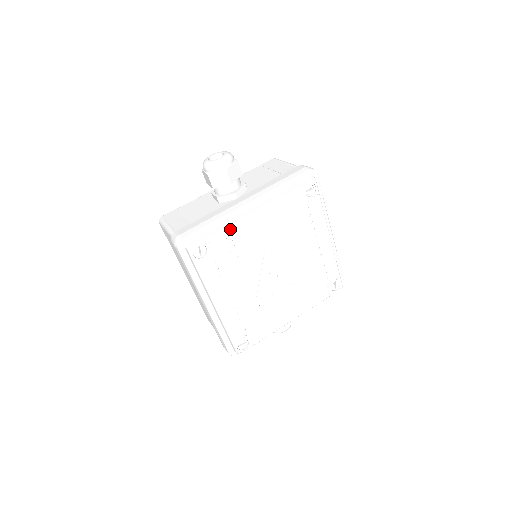
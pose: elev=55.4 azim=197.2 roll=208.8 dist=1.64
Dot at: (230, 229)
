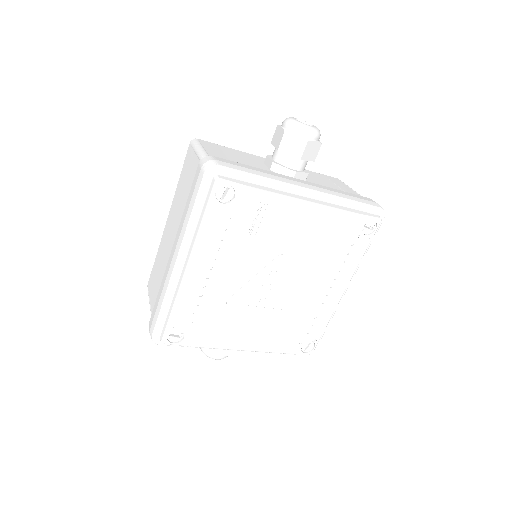
Dot at: (273, 197)
